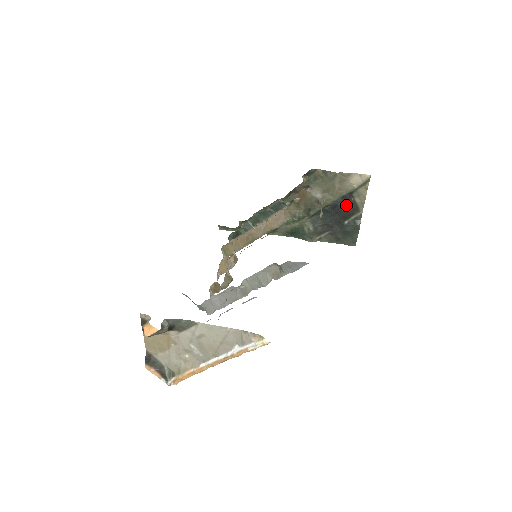
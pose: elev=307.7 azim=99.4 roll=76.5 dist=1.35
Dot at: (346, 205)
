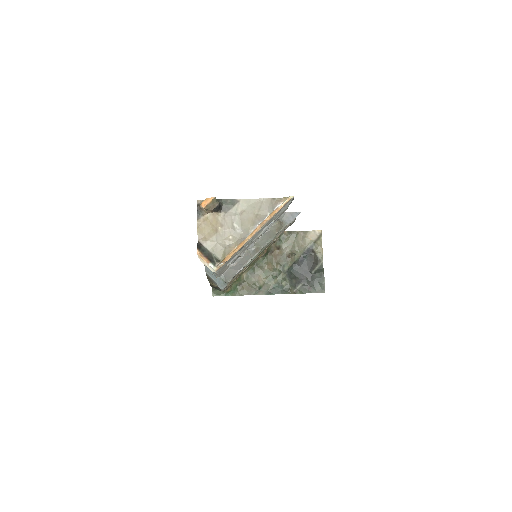
Dot at: (310, 257)
